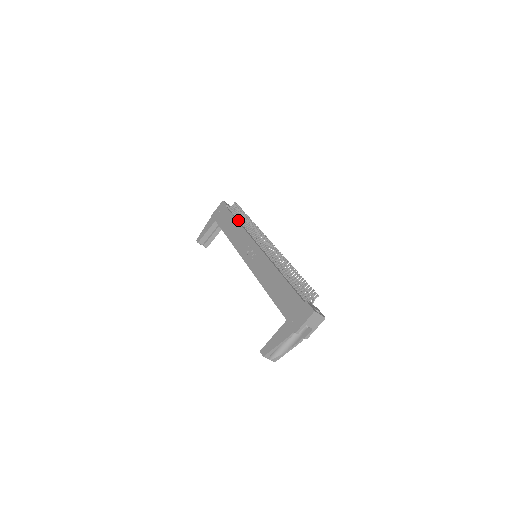
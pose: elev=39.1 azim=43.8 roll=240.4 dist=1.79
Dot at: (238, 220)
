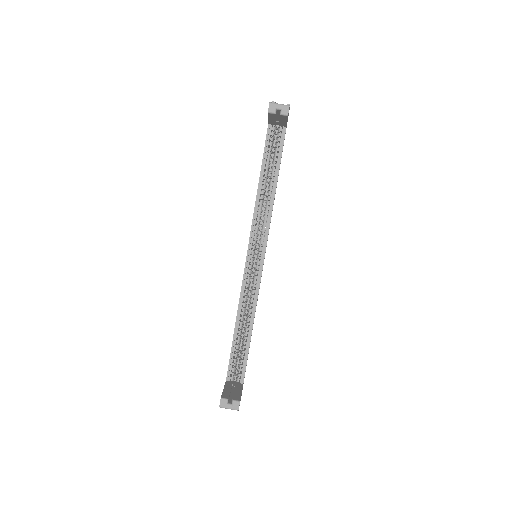
Dot at: occluded
